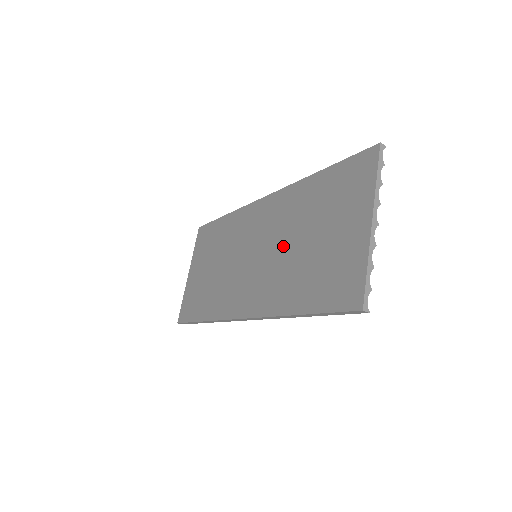
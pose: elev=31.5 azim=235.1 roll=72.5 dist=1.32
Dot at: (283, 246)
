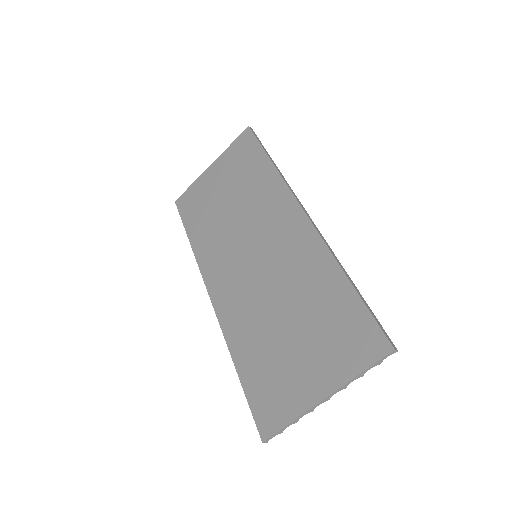
Dot at: (273, 293)
